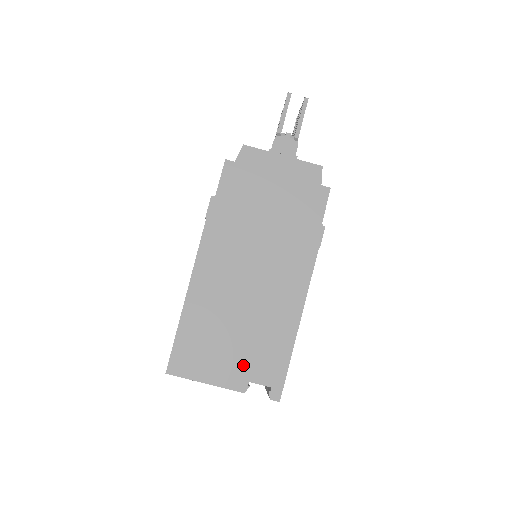
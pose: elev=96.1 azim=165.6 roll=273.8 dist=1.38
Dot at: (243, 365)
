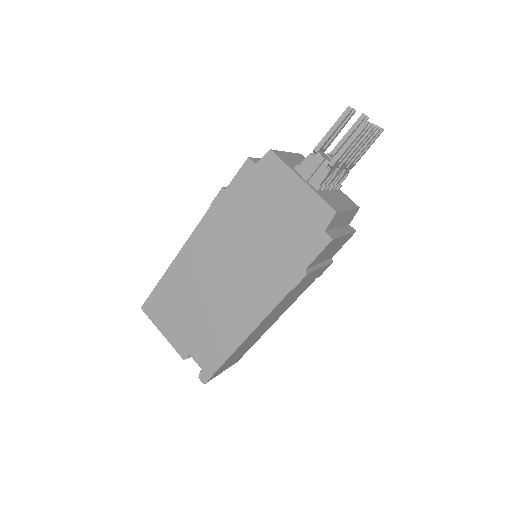
Dot at: (190, 340)
